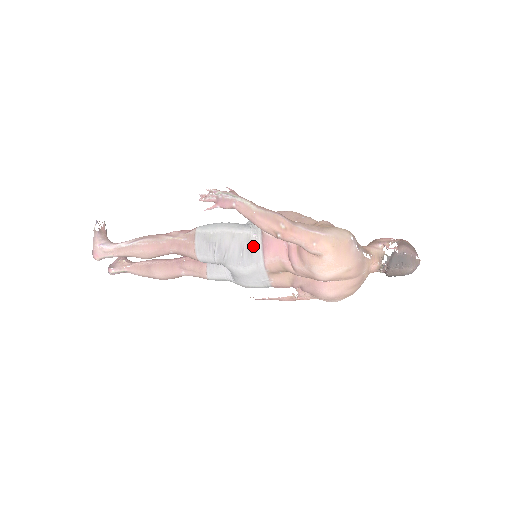
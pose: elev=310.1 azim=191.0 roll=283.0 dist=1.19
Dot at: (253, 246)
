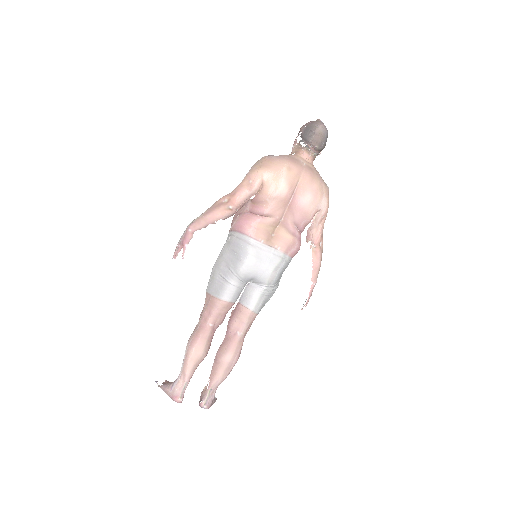
Dot at: (234, 240)
